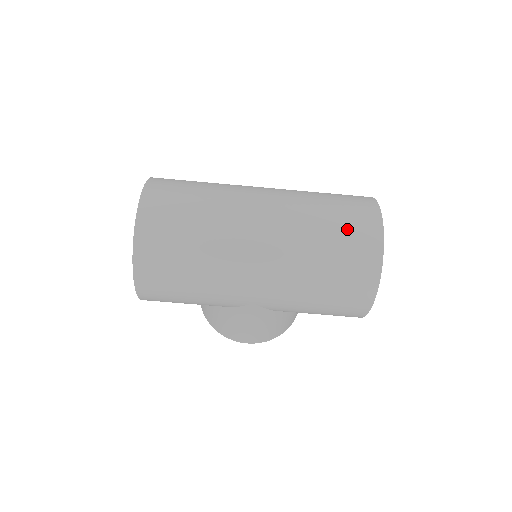
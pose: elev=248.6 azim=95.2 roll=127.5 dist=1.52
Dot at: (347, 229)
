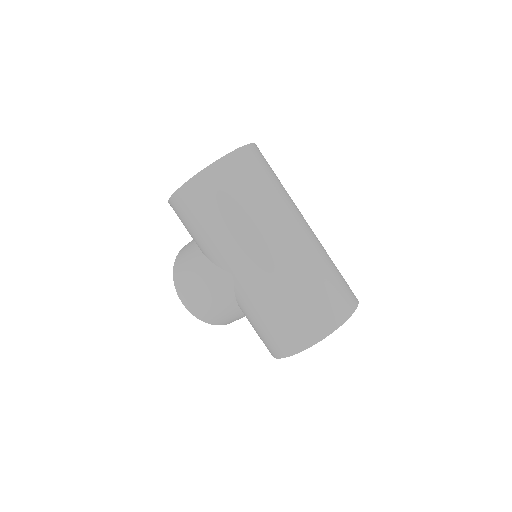
Dot at: (333, 293)
